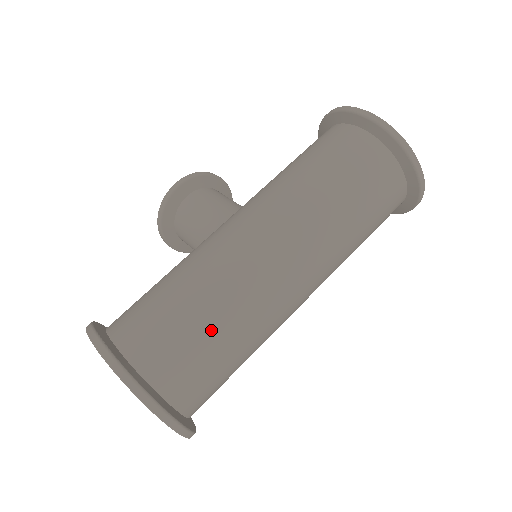
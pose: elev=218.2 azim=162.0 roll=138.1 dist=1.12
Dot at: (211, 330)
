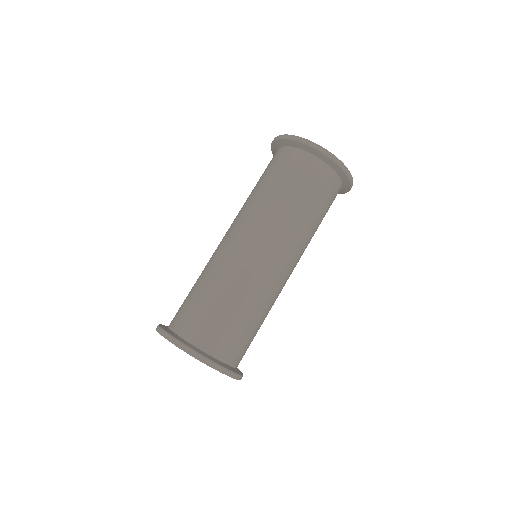
Dot at: (207, 294)
